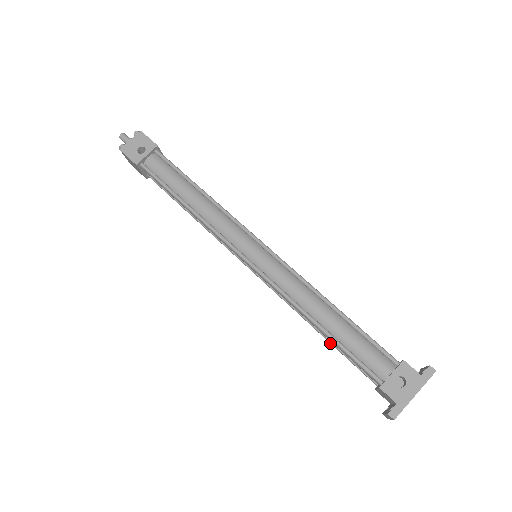
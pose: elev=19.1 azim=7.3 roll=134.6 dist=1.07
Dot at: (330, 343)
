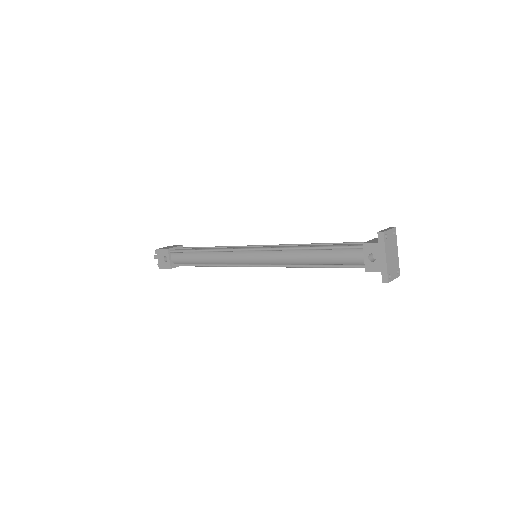
Dot at: occluded
